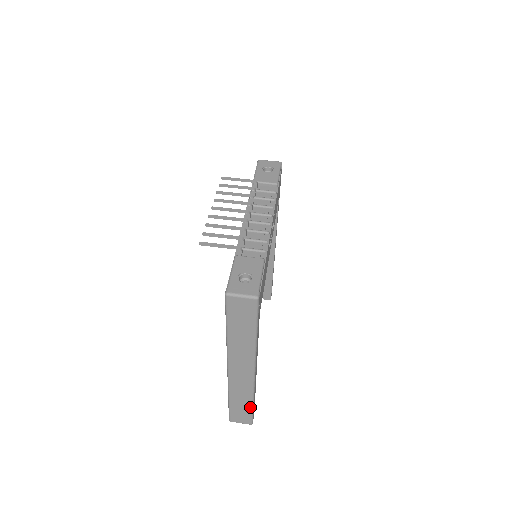
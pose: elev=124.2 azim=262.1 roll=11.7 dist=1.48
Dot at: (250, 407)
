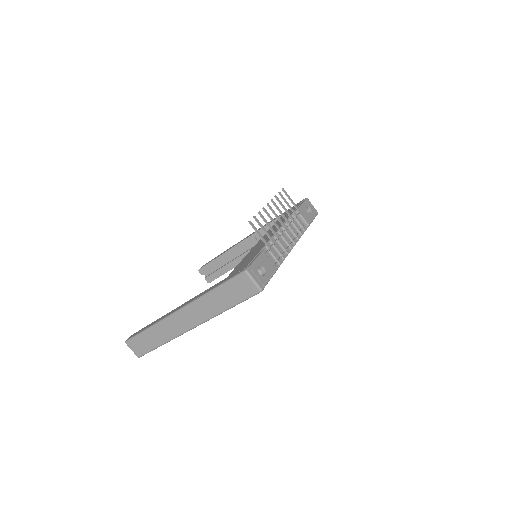
Dot at: (155, 346)
